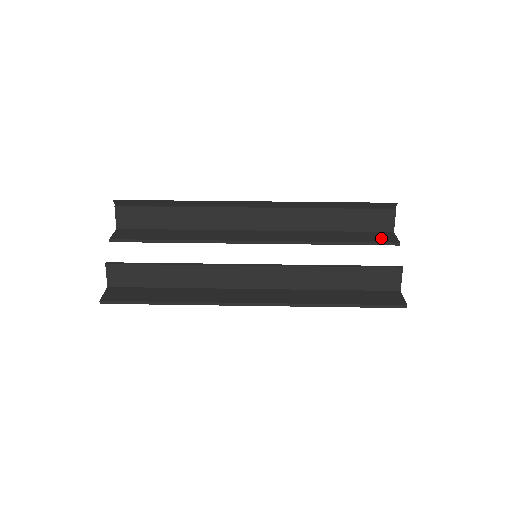
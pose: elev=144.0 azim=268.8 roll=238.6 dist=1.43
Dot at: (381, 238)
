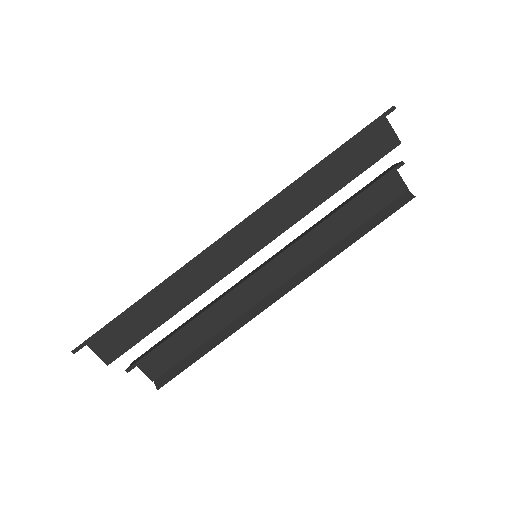
Dot at: (378, 147)
